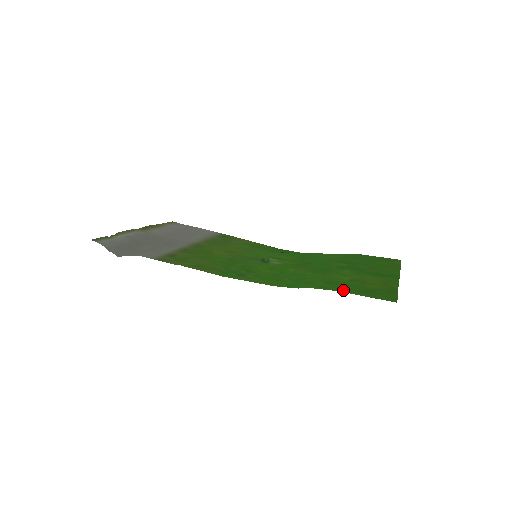
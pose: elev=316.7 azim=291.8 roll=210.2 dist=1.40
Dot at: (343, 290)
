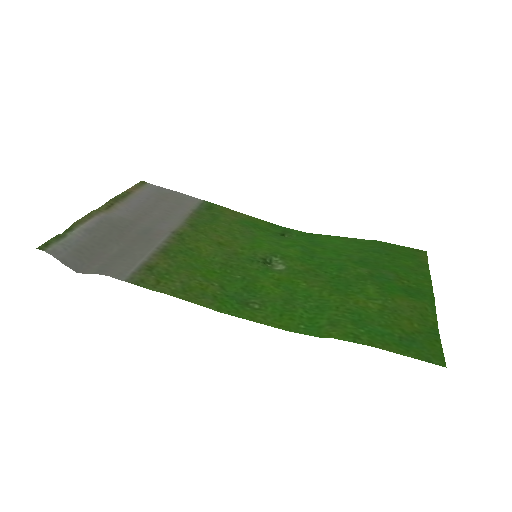
Dot at: (378, 342)
